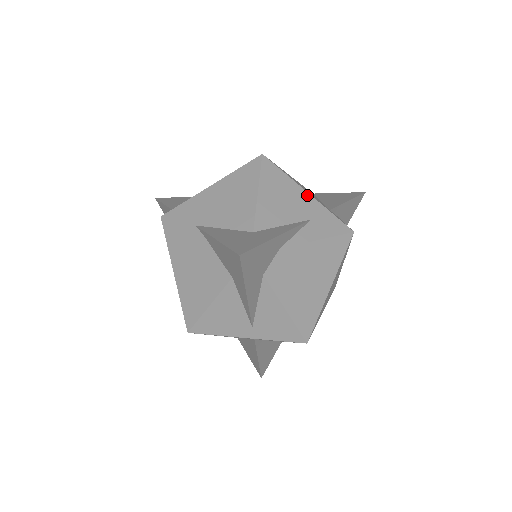
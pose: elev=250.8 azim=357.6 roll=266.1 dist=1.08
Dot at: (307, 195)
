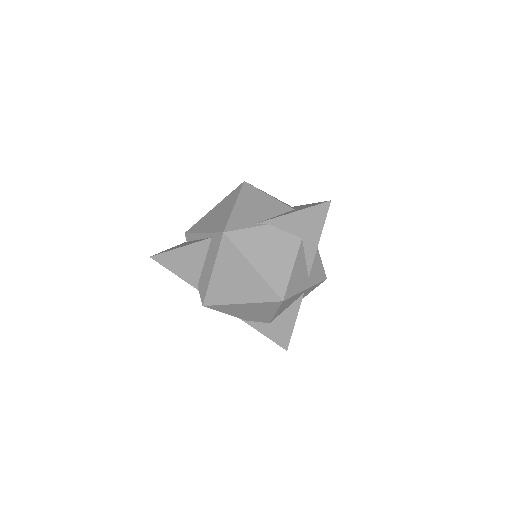
Dot at: (276, 198)
